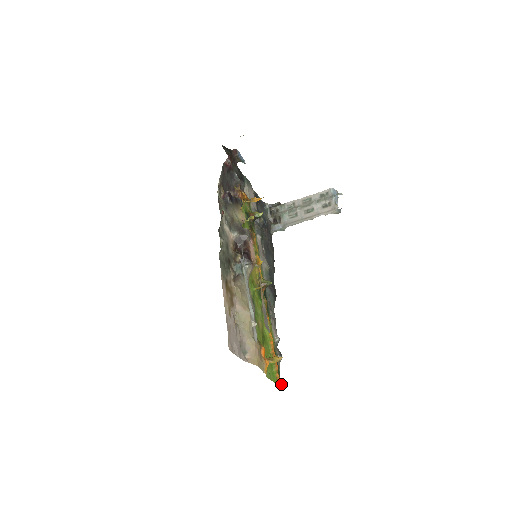
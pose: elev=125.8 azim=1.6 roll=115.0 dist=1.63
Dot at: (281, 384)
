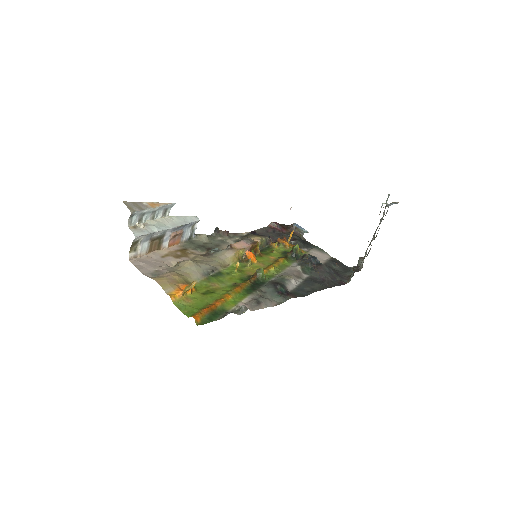
Dot at: (194, 318)
